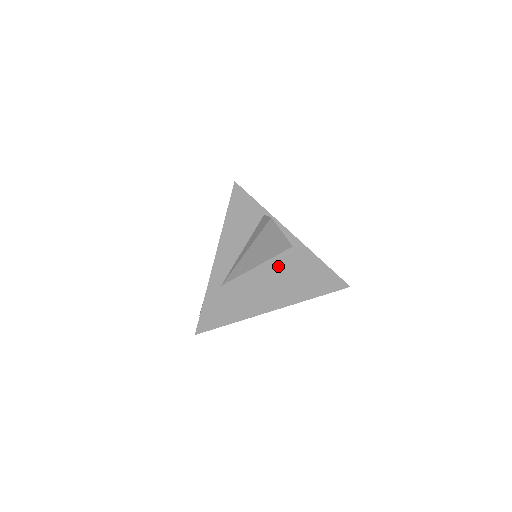
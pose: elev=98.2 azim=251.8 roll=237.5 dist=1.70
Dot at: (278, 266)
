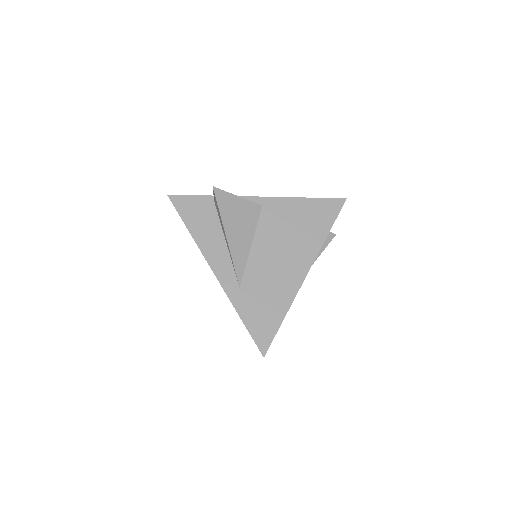
Dot at: (268, 231)
